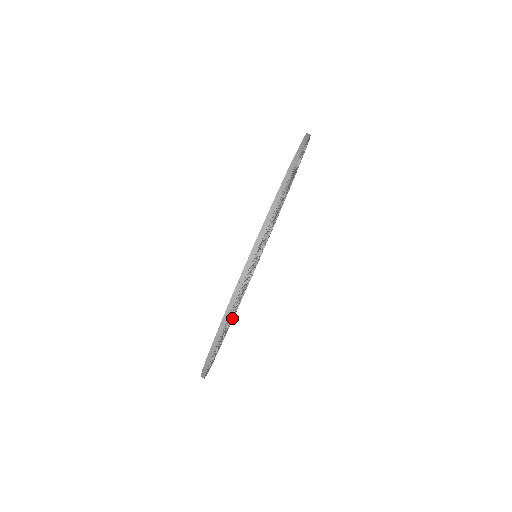
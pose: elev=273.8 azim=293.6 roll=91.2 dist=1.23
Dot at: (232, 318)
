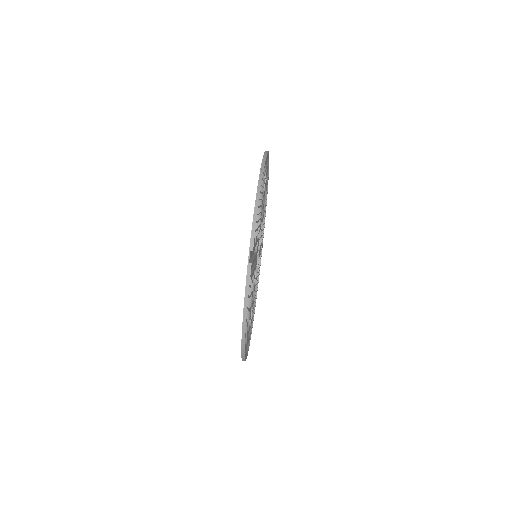
Dot at: occluded
